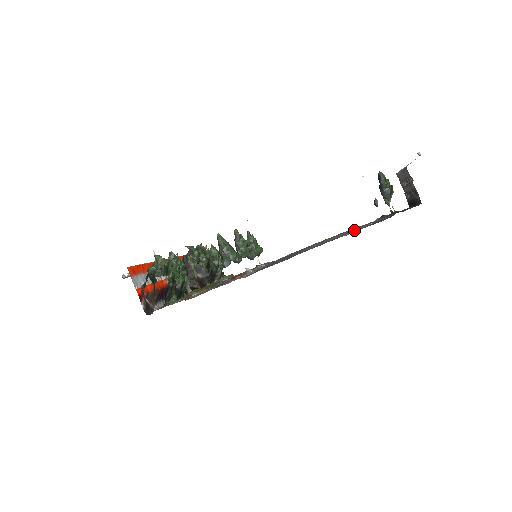
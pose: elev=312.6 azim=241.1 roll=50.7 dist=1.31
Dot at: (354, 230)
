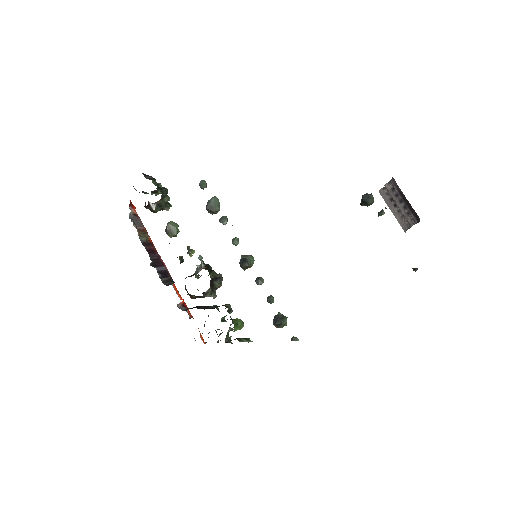
Dot at: occluded
